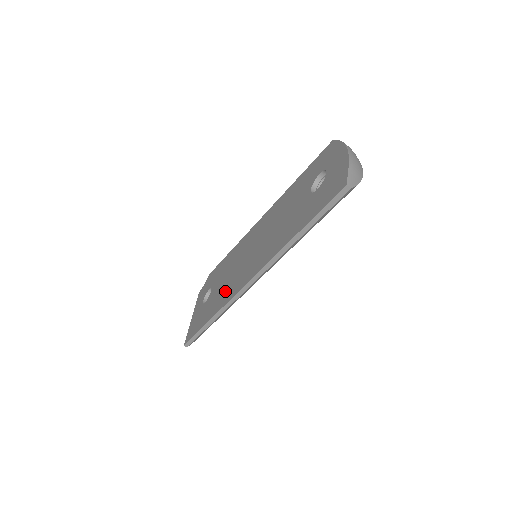
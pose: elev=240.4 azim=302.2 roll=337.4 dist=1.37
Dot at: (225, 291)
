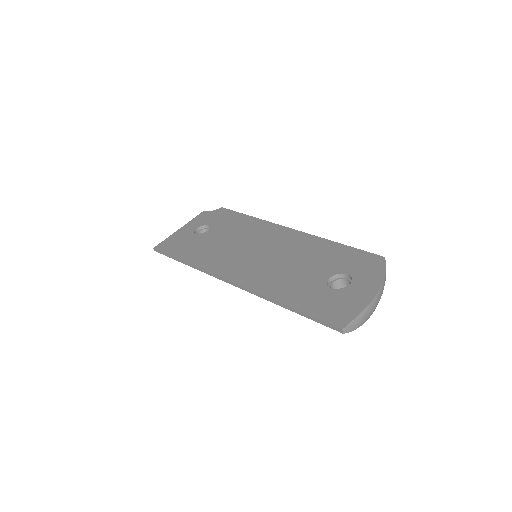
Dot at: (212, 254)
